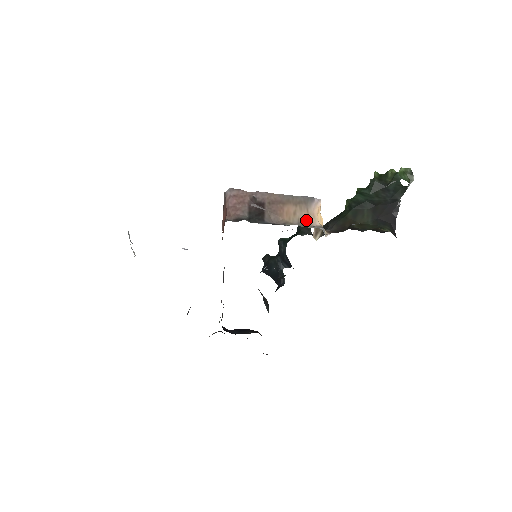
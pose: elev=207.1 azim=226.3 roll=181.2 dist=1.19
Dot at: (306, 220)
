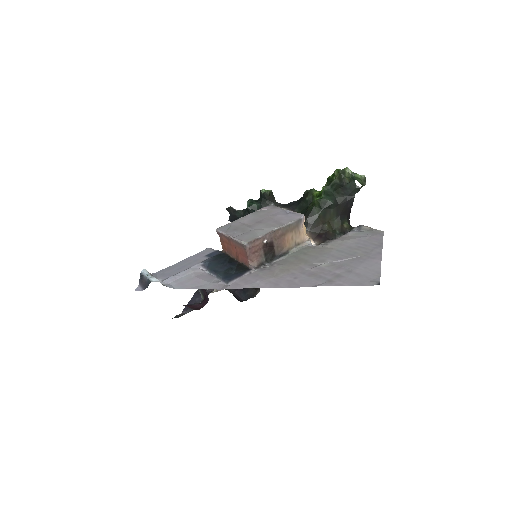
Dot at: (299, 240)
